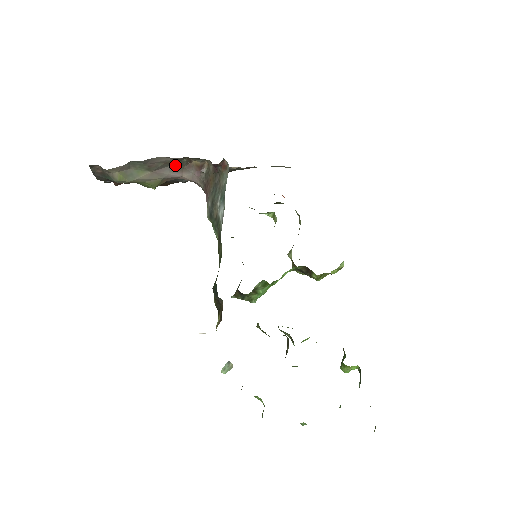
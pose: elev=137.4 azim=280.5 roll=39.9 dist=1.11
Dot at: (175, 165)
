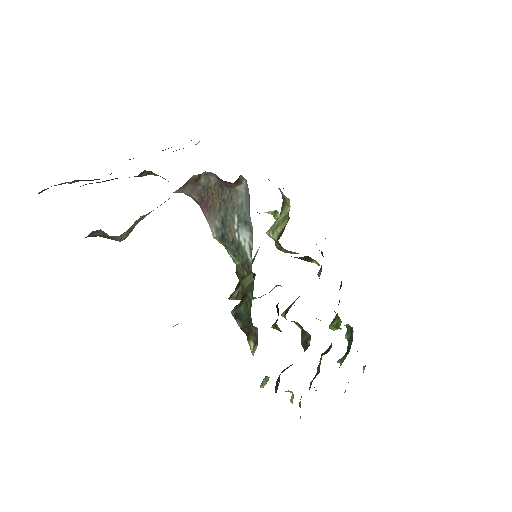
Dot at: occluded
